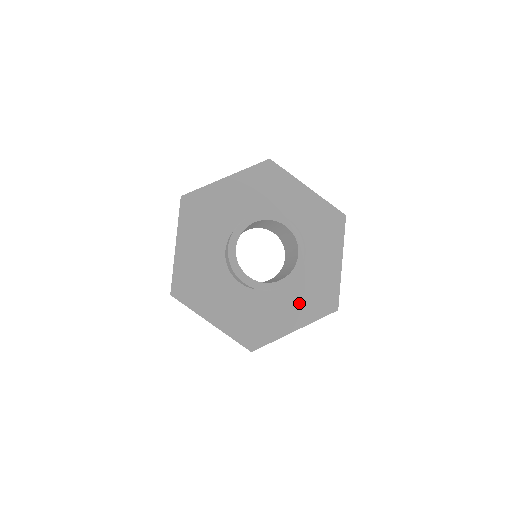
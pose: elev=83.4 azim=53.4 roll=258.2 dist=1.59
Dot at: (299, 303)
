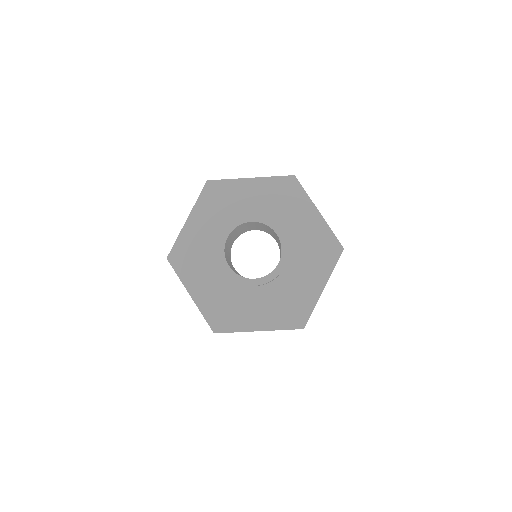
Dot at: (311, 266)
